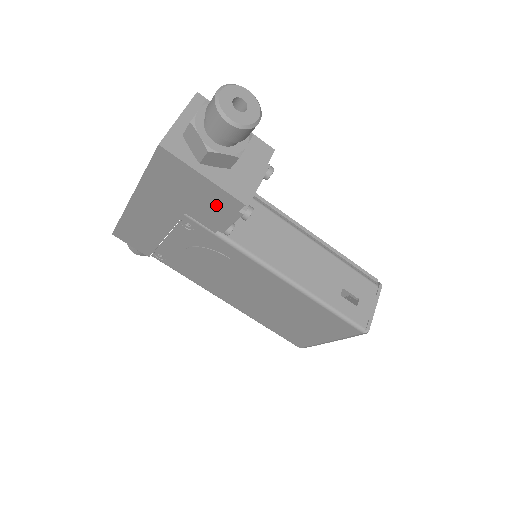
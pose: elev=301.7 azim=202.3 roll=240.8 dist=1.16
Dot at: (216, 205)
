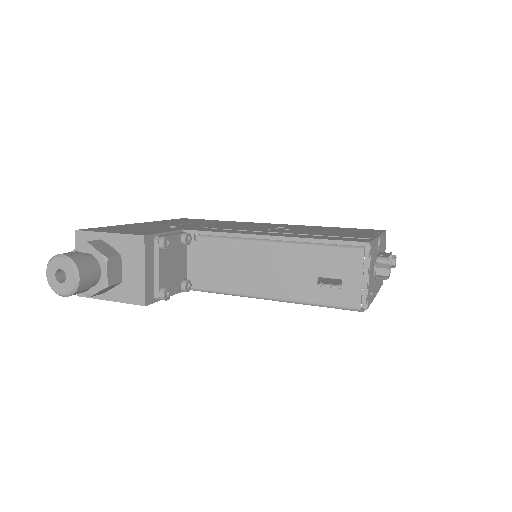
Dot at: occluded
